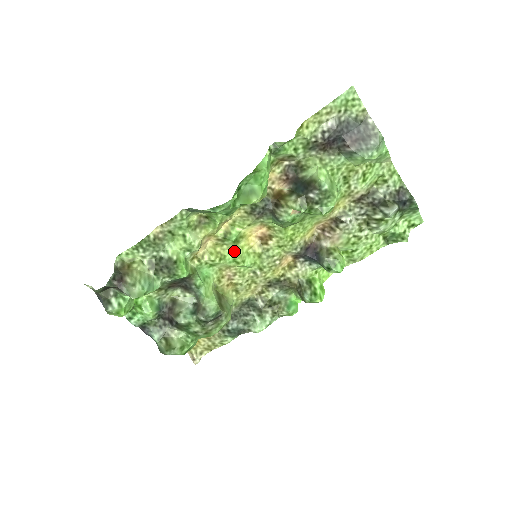
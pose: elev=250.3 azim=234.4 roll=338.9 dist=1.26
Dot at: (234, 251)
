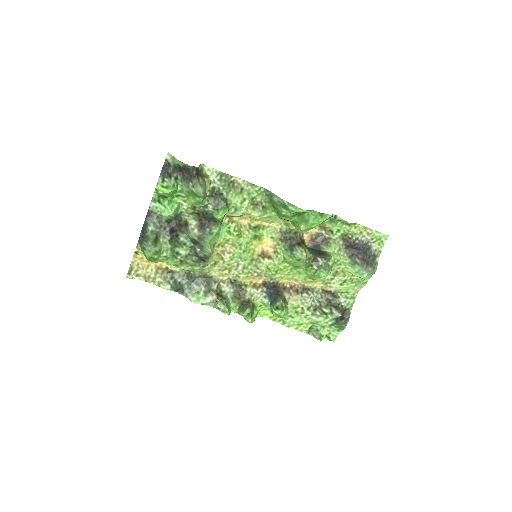
Dot at: (247, 240)
